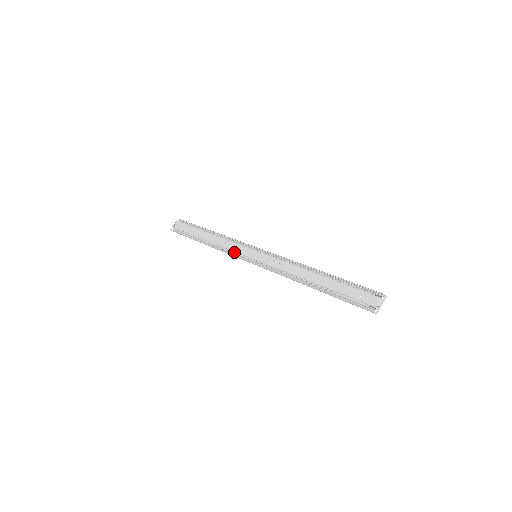
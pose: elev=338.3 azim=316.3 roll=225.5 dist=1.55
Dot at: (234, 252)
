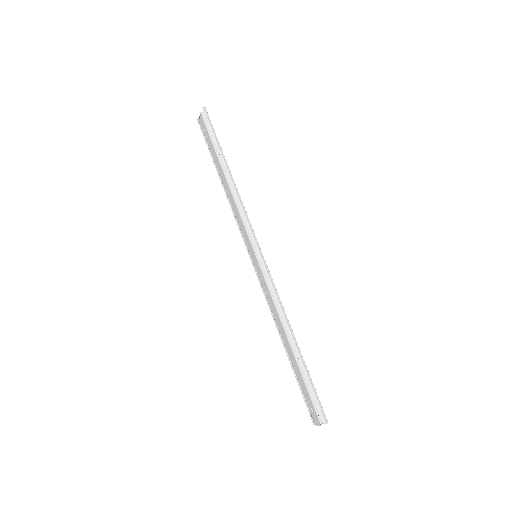
Dot at: occluded
